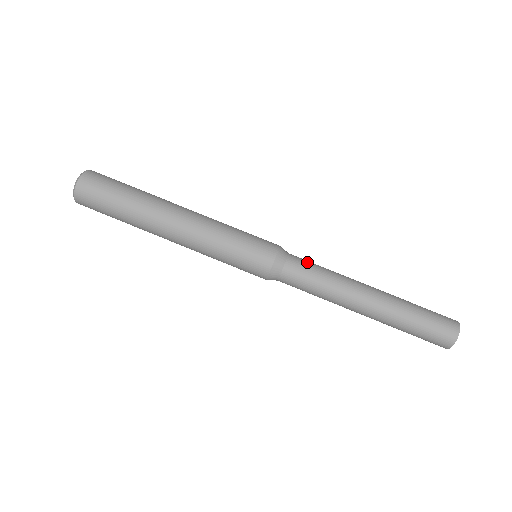
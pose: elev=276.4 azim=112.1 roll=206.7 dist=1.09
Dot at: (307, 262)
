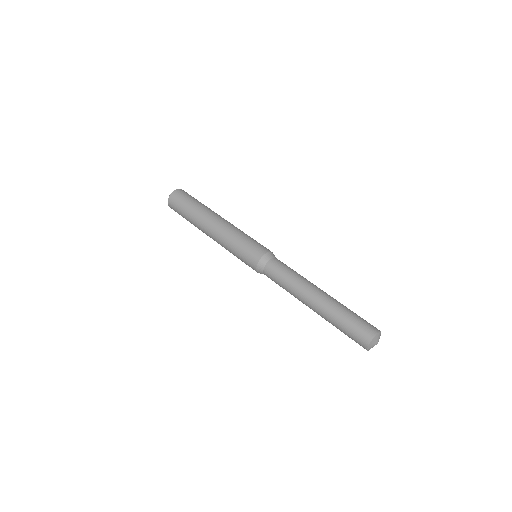
Dot at: (282, 265)
